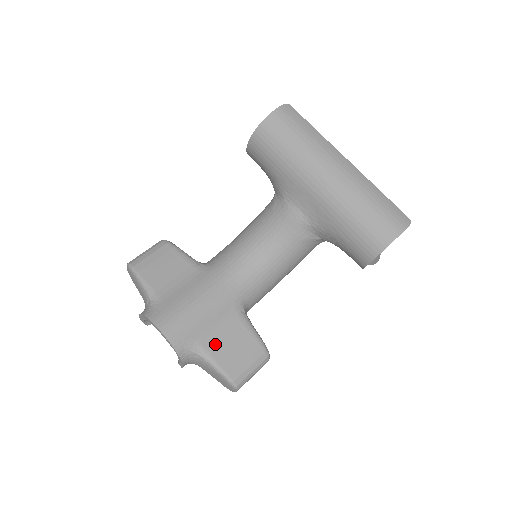
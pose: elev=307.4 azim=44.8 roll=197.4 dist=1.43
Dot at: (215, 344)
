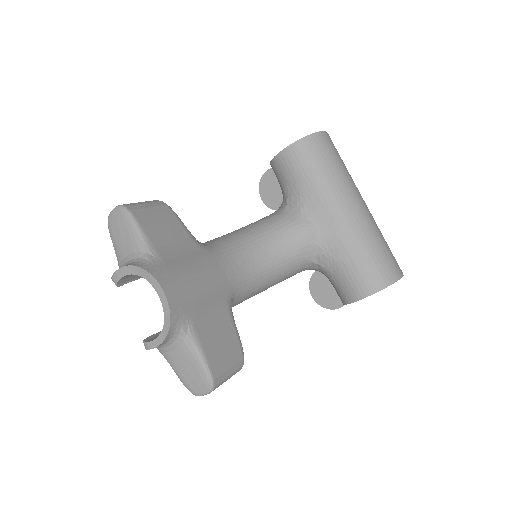
Dot at: (205, 330)
